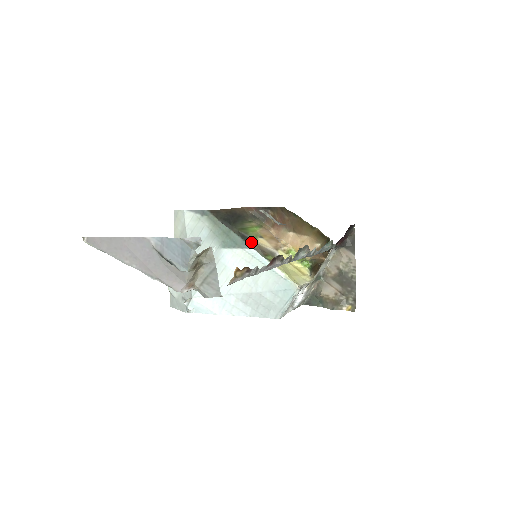
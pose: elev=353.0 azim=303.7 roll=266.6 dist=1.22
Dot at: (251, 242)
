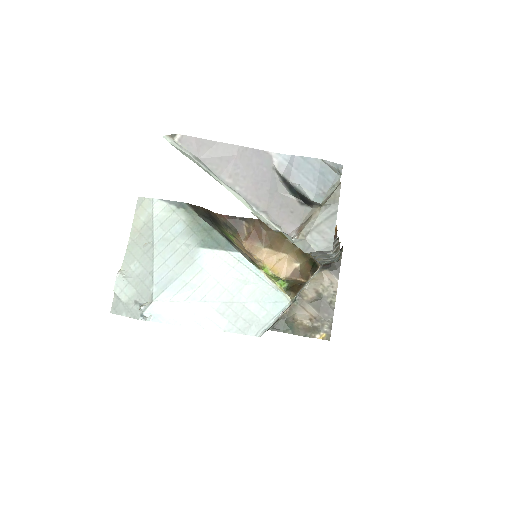
Dot at: (236, 246)
